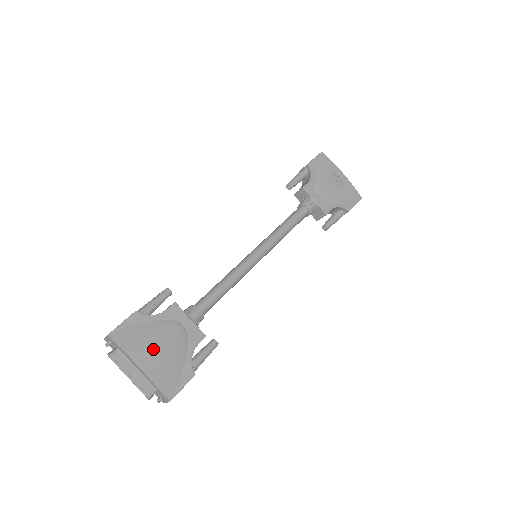
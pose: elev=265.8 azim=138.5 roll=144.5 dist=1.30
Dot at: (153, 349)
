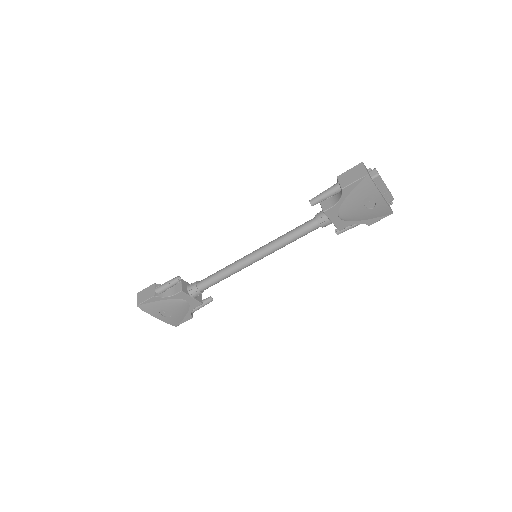
Dot at: (166, 311)
